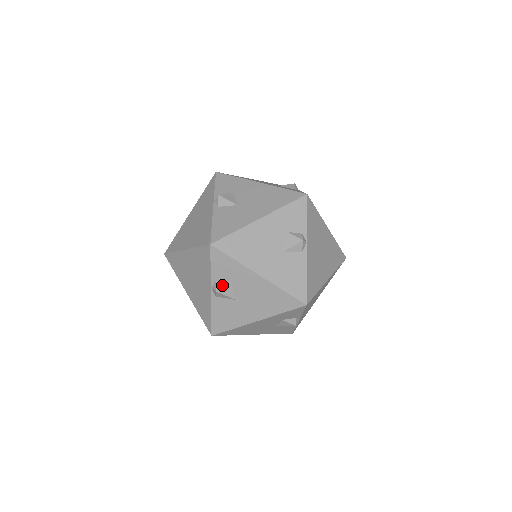
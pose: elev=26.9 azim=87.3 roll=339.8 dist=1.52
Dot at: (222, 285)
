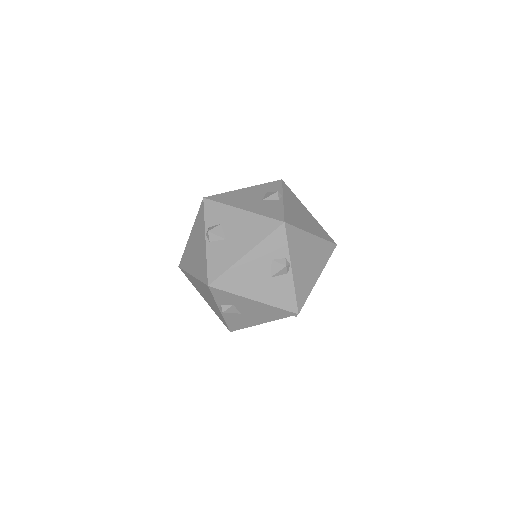
Dot at: (227, 308)
